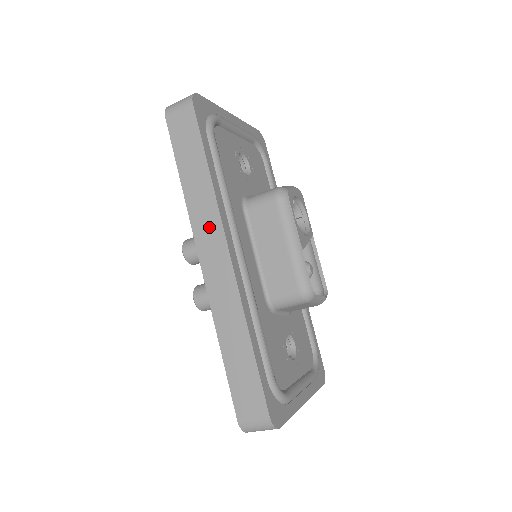
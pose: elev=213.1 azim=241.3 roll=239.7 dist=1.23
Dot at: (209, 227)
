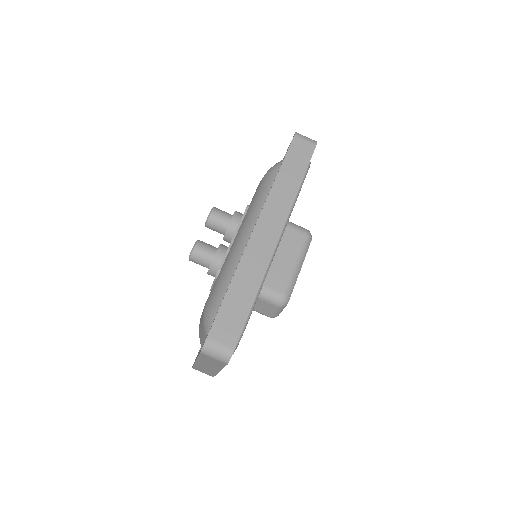
Dot at: (278, 212)
